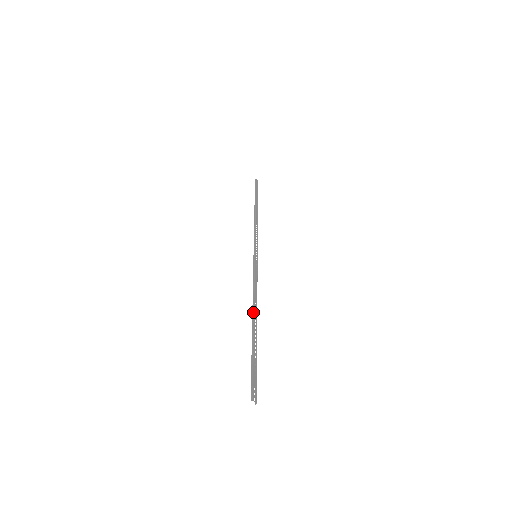
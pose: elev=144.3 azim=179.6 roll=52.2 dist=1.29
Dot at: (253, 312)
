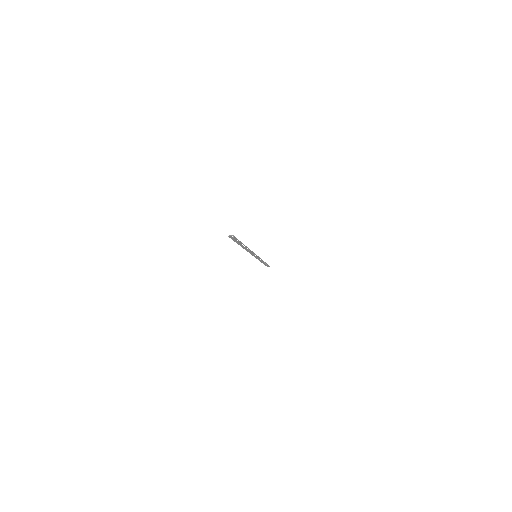
Dot at: (244, 248)
